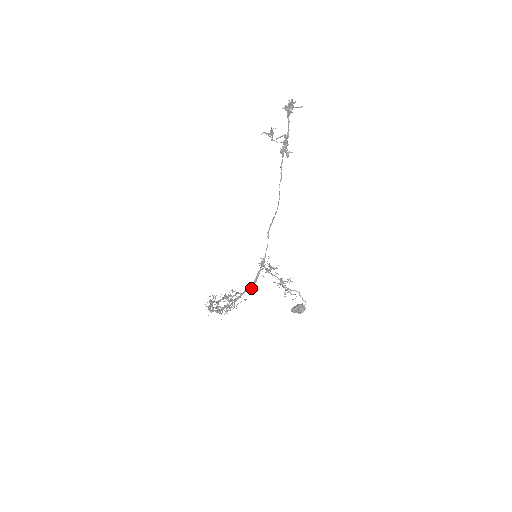
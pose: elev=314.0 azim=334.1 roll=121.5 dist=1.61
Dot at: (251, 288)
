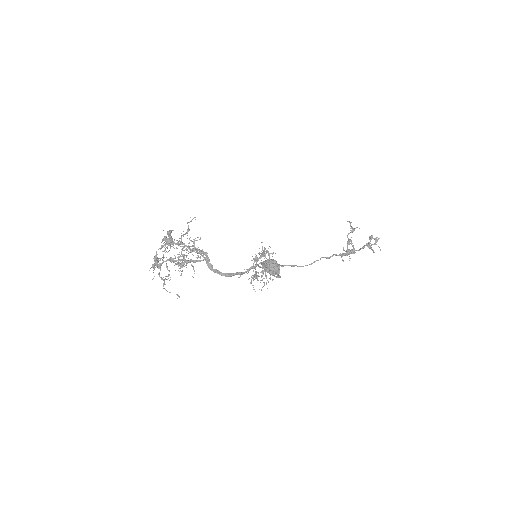
Dot at: (216, 270)
